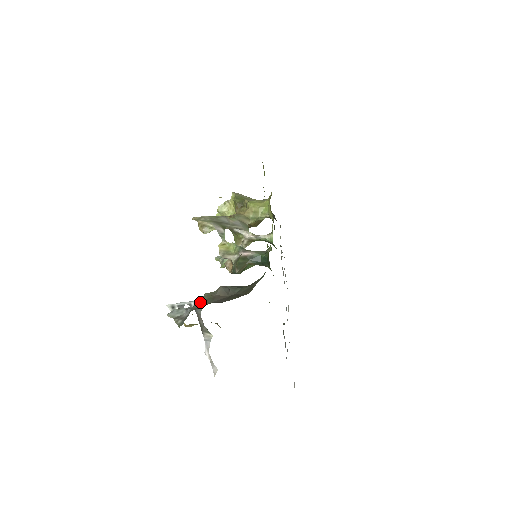
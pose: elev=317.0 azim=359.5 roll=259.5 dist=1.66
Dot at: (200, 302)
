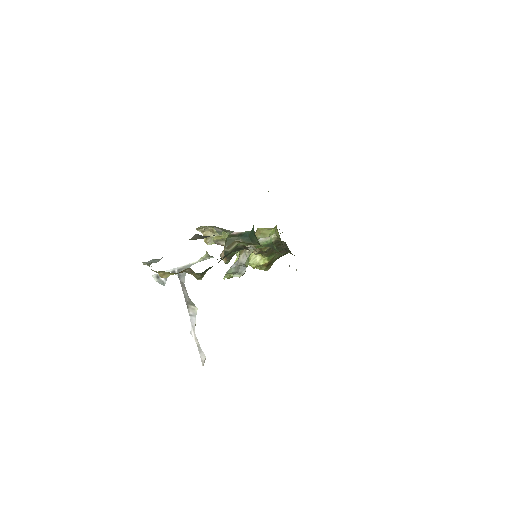
Dot at: occluded
